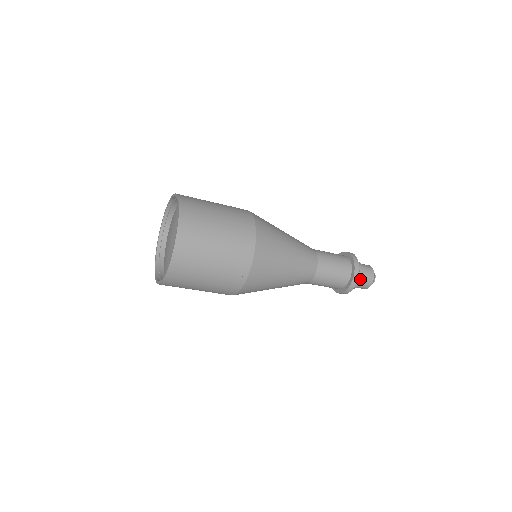
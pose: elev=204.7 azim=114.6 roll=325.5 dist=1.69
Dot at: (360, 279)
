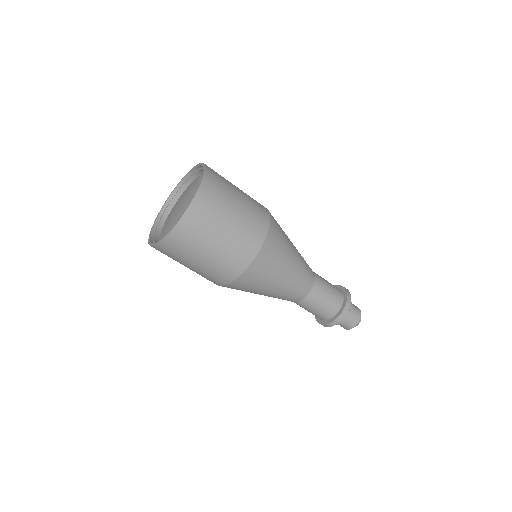
Dot at: (351, 307)
